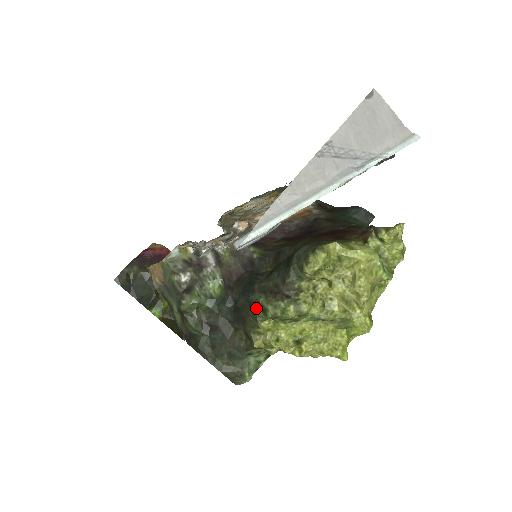
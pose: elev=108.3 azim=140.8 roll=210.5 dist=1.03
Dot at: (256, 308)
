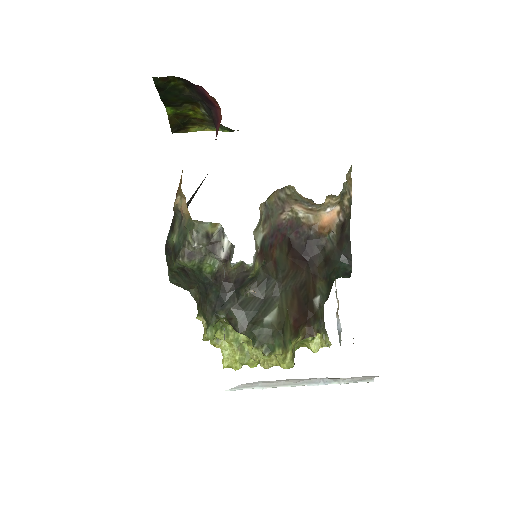
Dot at: (214, 320)
